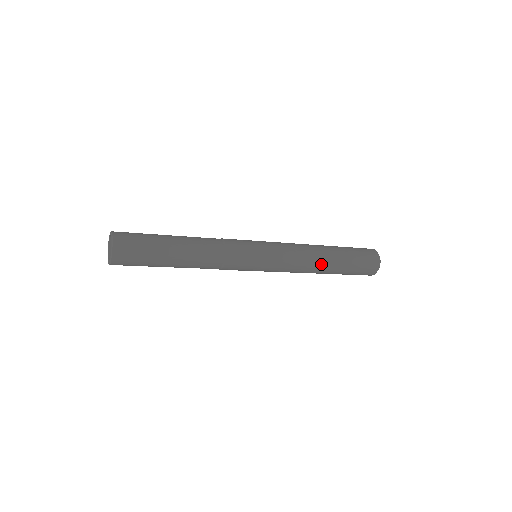
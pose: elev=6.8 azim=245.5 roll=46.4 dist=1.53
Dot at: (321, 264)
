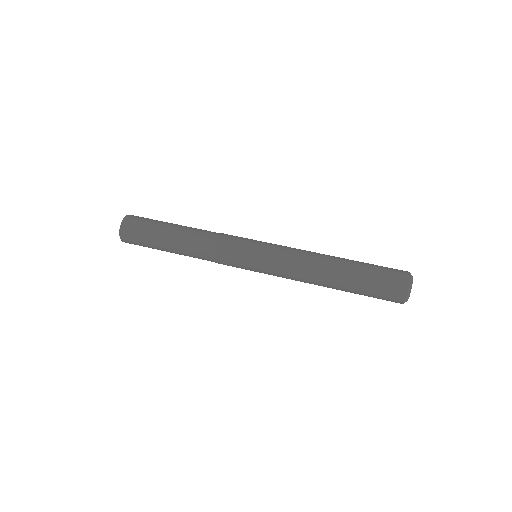
Dot at: occluded
